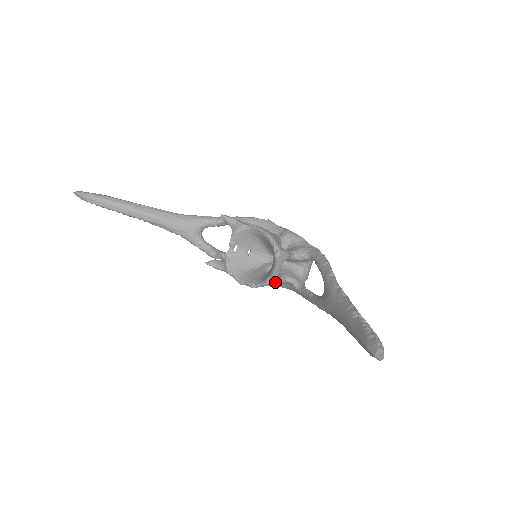
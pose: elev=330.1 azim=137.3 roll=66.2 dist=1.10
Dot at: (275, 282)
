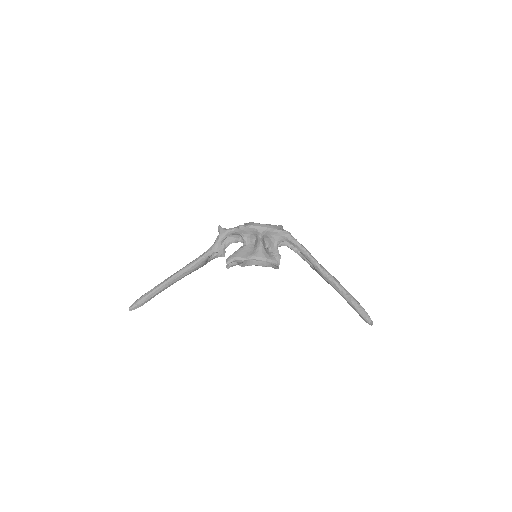
Dot at: occluded
